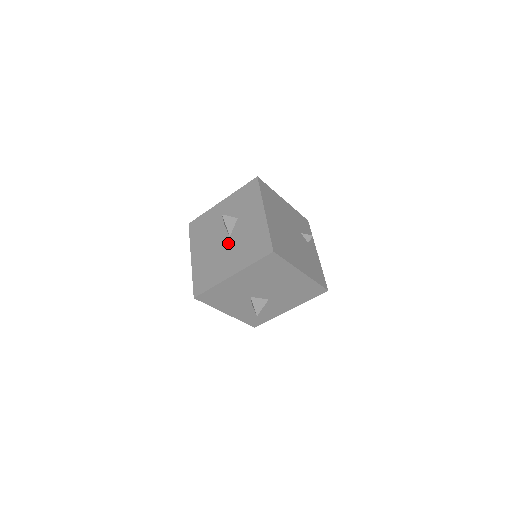
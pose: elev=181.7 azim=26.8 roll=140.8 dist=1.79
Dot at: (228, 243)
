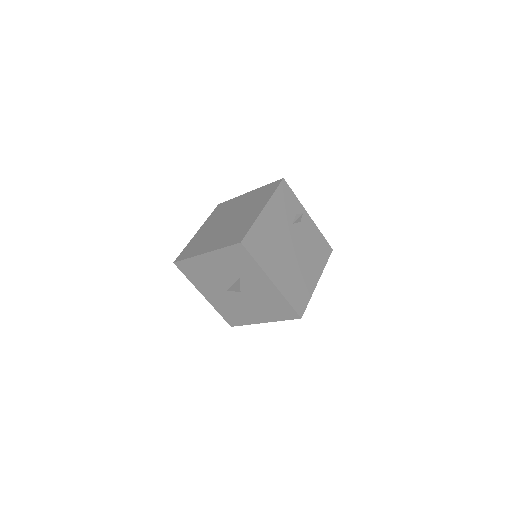
Dot at: (242, 297)
